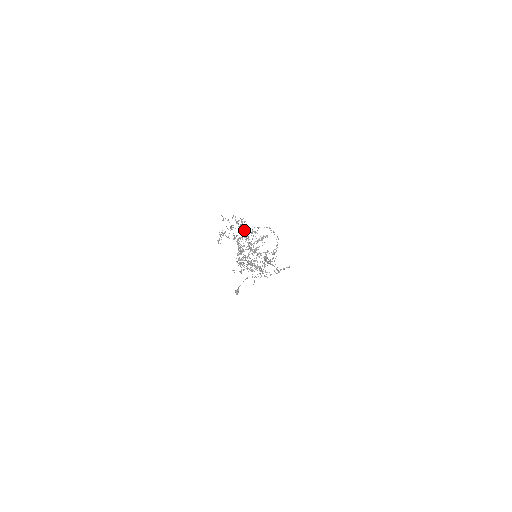
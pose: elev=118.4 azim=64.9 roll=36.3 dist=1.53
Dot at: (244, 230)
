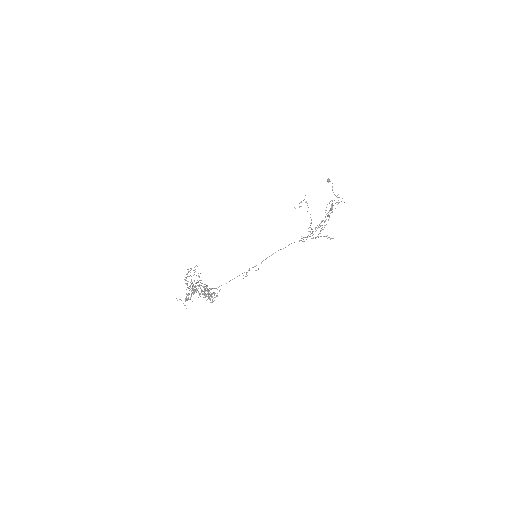
Dot at: (200, 285)
